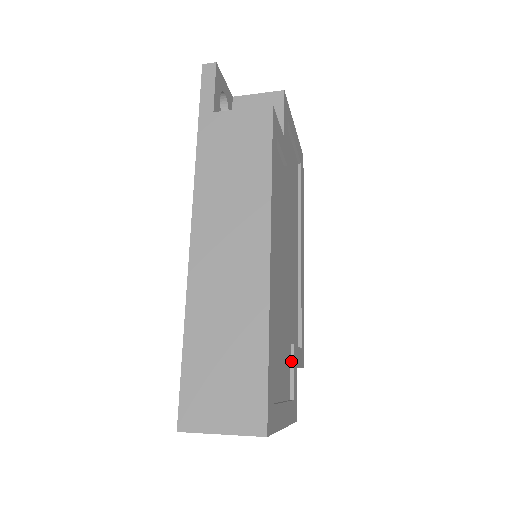
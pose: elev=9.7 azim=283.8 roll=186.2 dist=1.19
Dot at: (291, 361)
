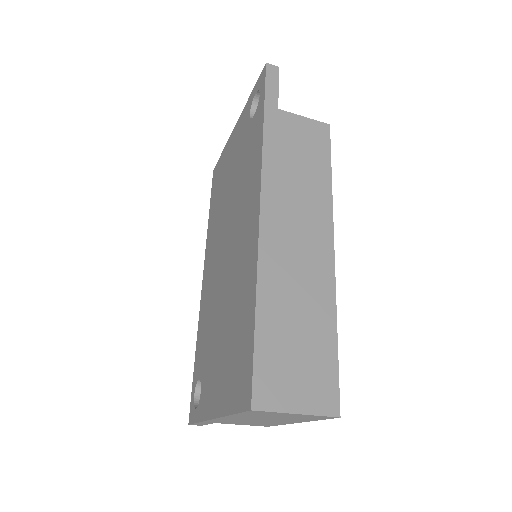
Dot at: occluded
